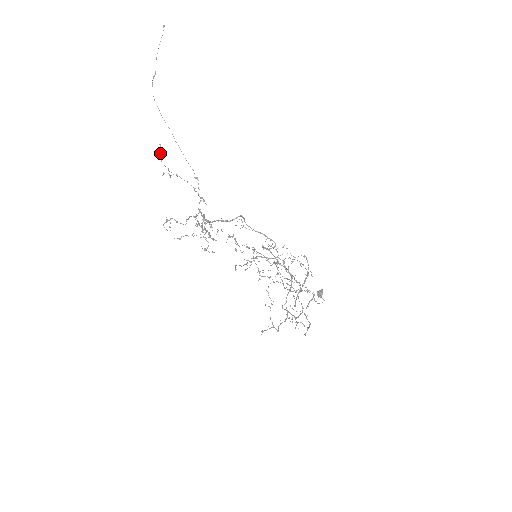
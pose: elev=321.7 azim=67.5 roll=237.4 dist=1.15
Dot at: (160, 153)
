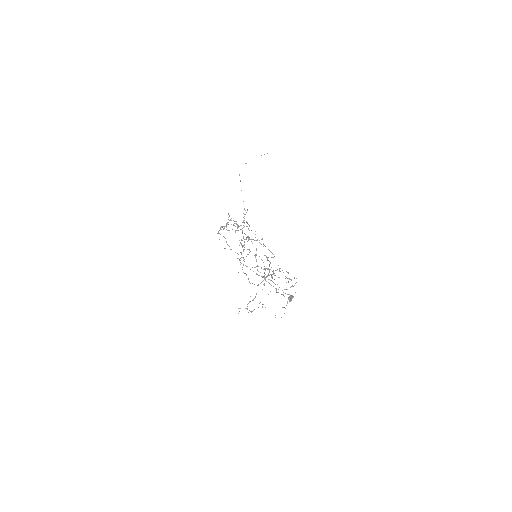
Dot at: occluded
